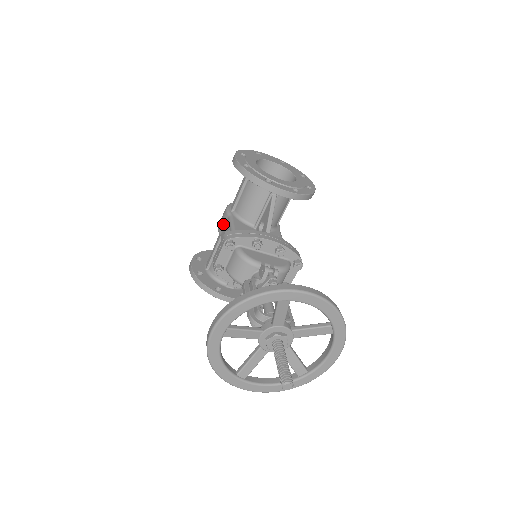
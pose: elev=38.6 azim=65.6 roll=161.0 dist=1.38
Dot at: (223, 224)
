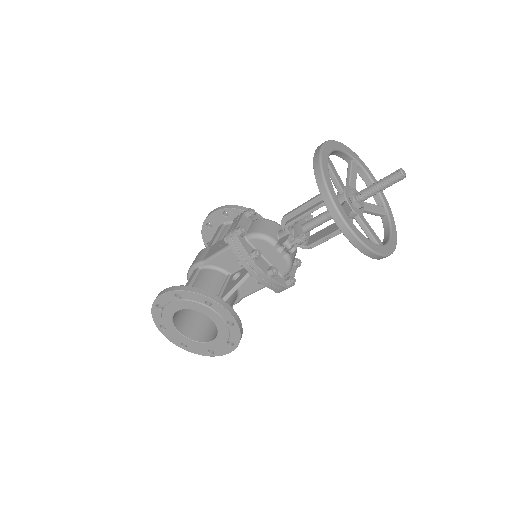
Dot at: (204, 253)
